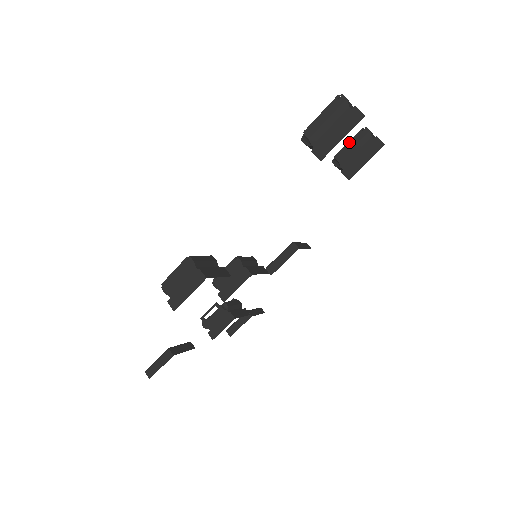
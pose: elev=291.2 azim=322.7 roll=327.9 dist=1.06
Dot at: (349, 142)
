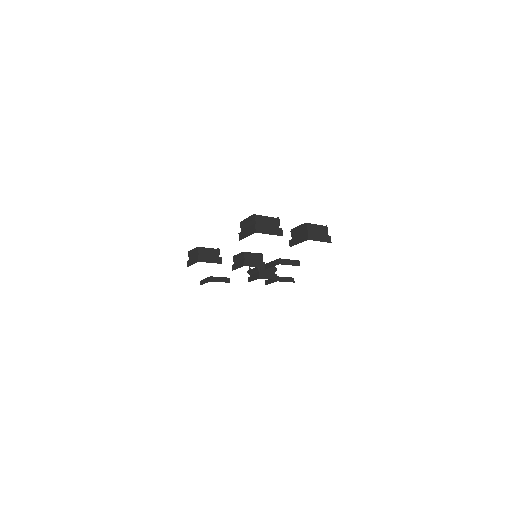
Dot at: (298, 226)
